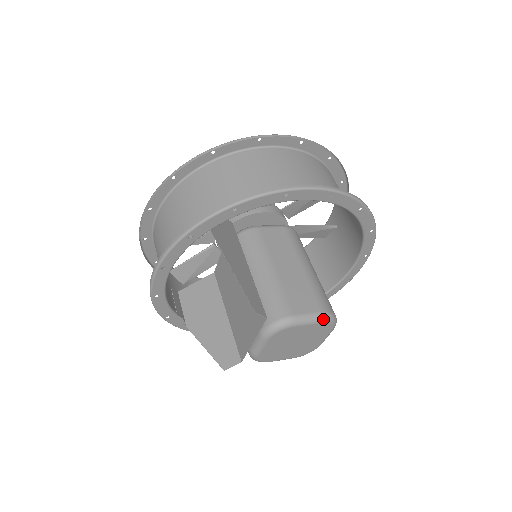
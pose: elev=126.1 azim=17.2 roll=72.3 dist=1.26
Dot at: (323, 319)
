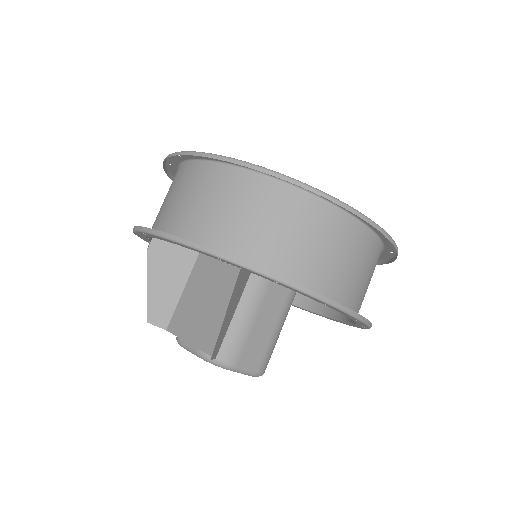
Dot at: (254, 376)
